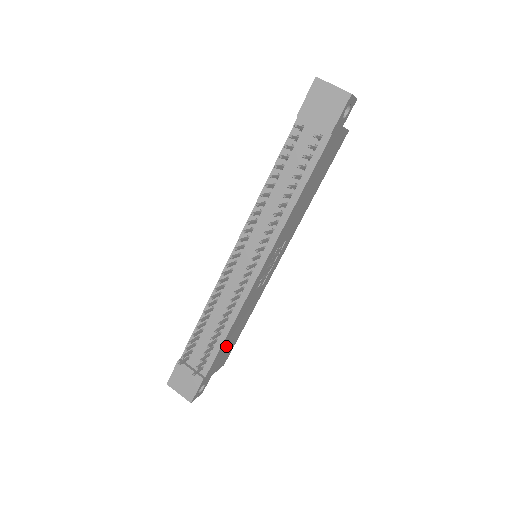
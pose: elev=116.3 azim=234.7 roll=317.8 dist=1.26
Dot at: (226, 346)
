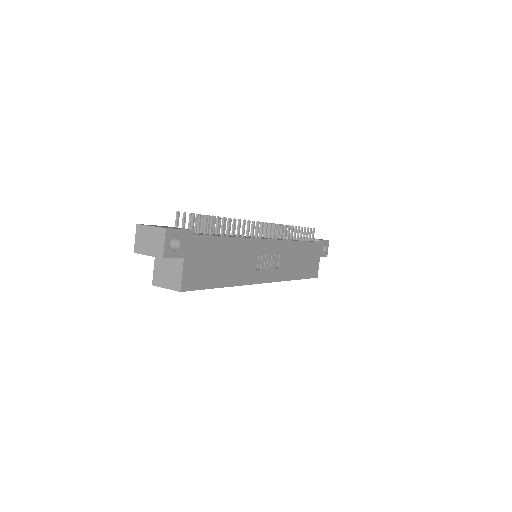
Dot at: (214, 256)
